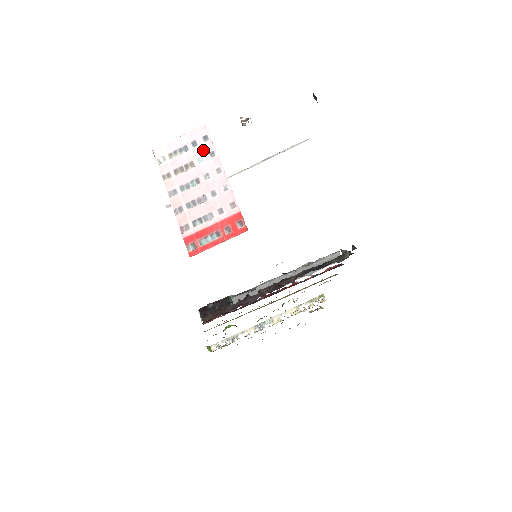
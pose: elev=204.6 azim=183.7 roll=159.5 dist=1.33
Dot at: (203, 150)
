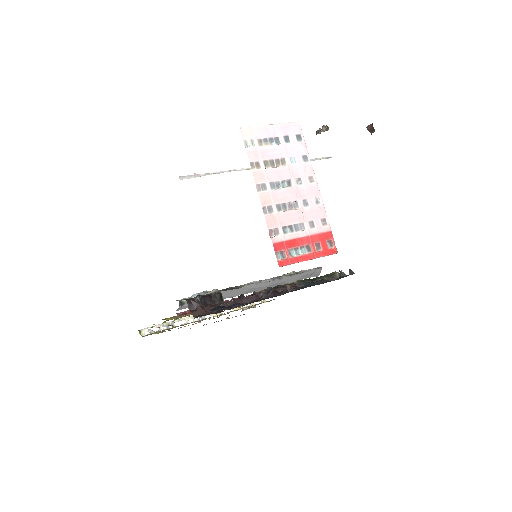
Dot at: (296, 150)
